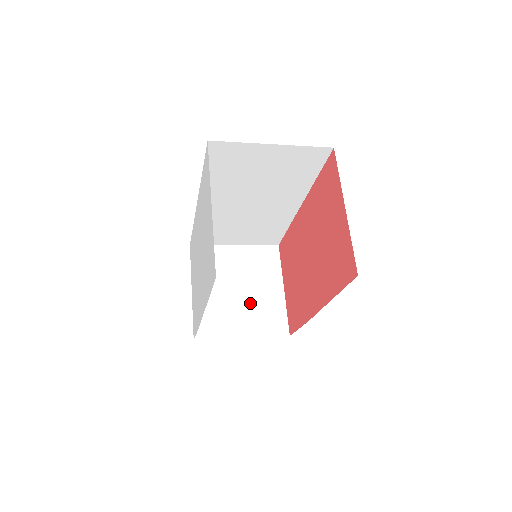
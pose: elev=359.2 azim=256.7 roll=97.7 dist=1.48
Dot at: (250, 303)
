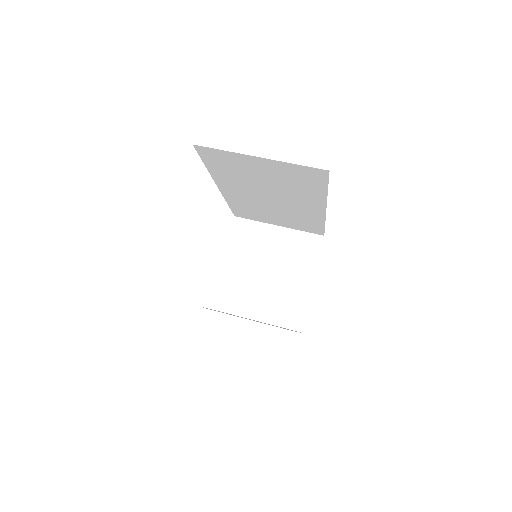
Dot at: (273, 289)
